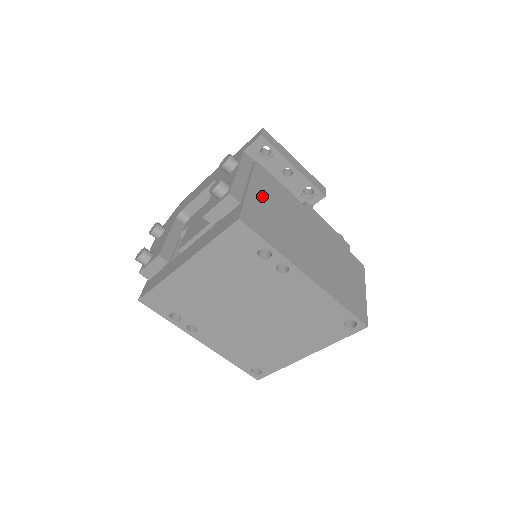
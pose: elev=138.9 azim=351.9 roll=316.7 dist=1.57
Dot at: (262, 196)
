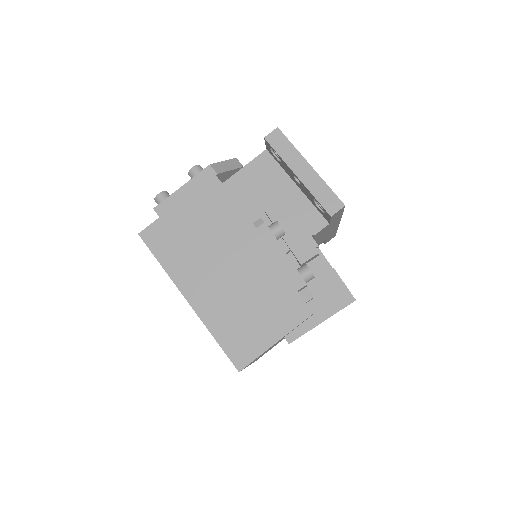
Dot at: (189, 214)
